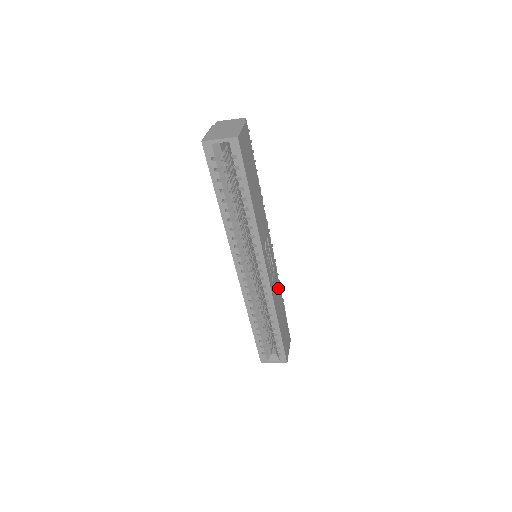
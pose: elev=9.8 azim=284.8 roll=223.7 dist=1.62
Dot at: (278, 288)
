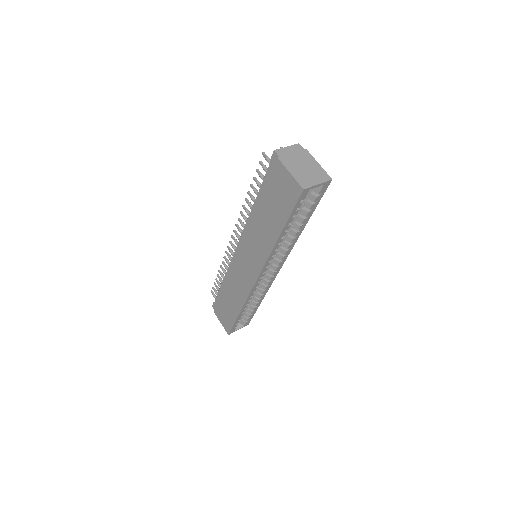
Dot at: occluded
